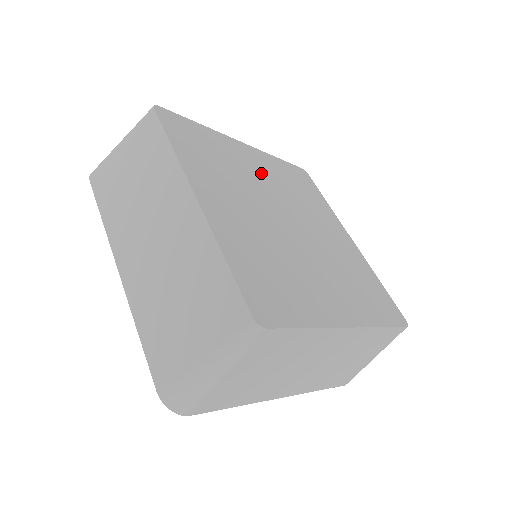
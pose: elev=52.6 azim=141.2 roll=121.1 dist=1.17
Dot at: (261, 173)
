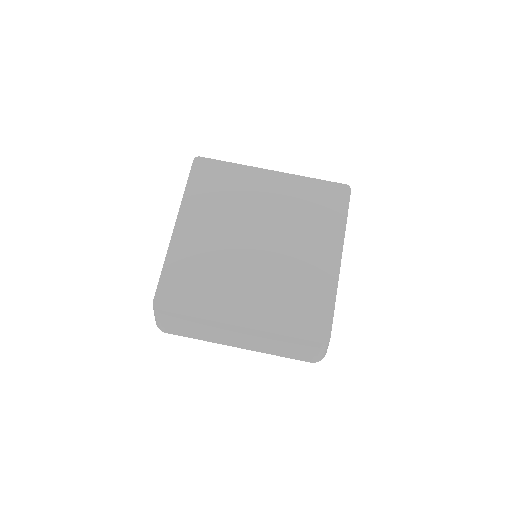
Dot at: (208, 233)
